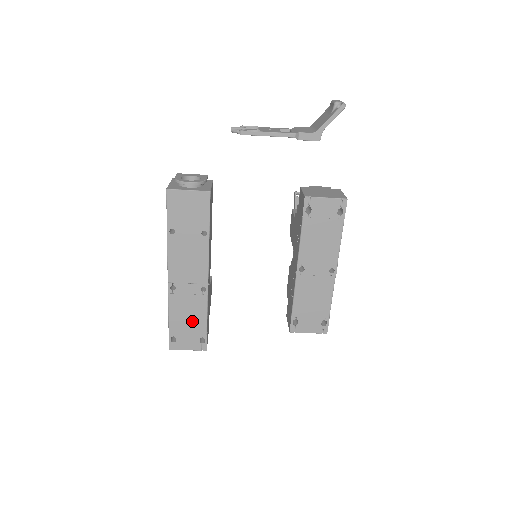
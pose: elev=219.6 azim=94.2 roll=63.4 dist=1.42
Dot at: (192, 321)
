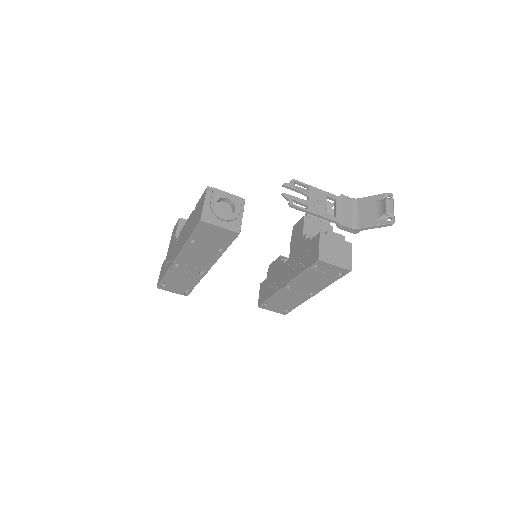
Dot at: (183, 282)
